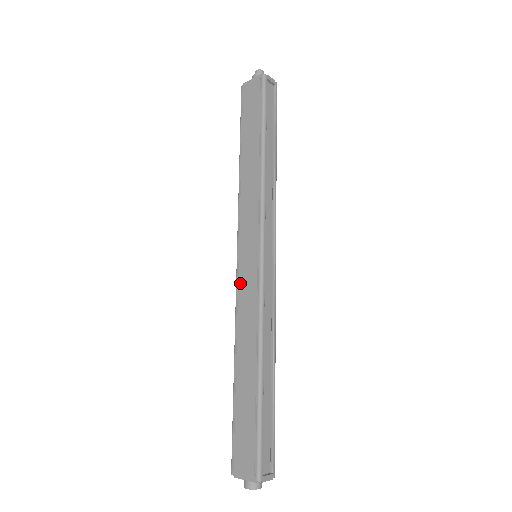
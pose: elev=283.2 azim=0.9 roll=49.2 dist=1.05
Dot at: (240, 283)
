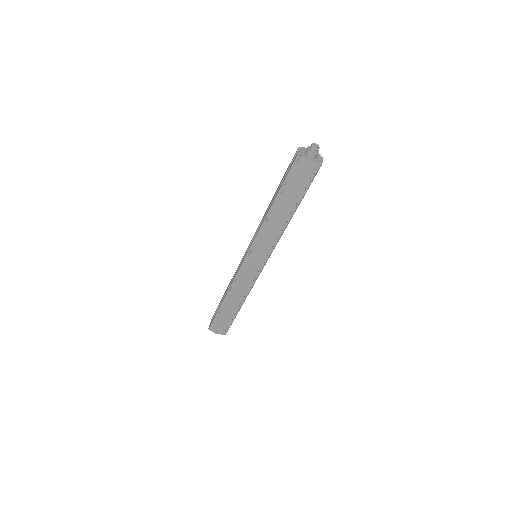
Dot at: (243, 271)
